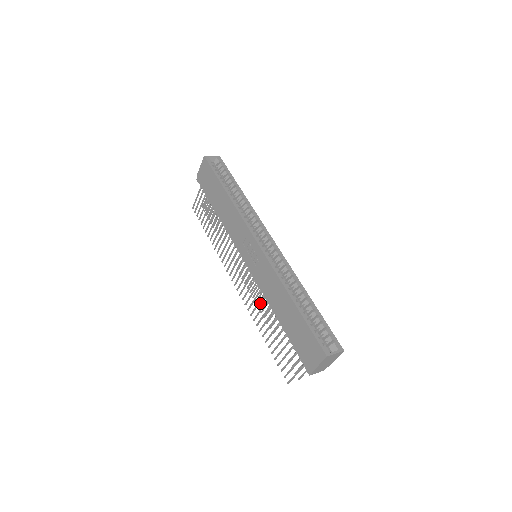
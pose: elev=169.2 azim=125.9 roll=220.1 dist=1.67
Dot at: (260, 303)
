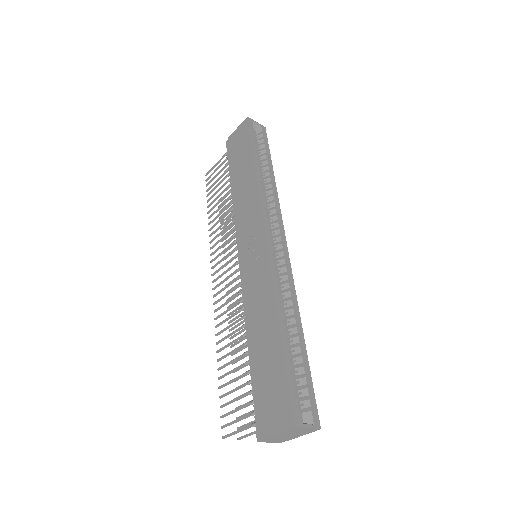
Dot at: (234, 318)
